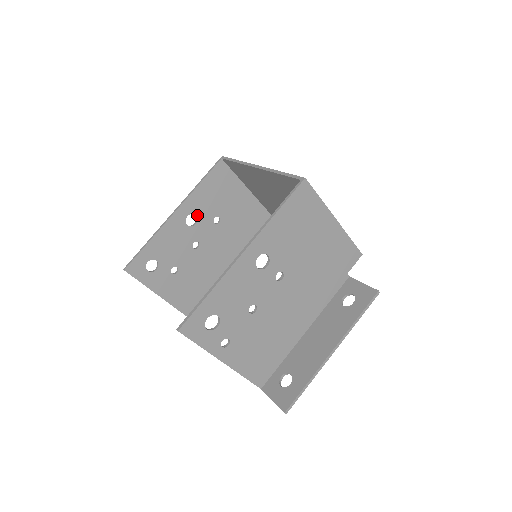
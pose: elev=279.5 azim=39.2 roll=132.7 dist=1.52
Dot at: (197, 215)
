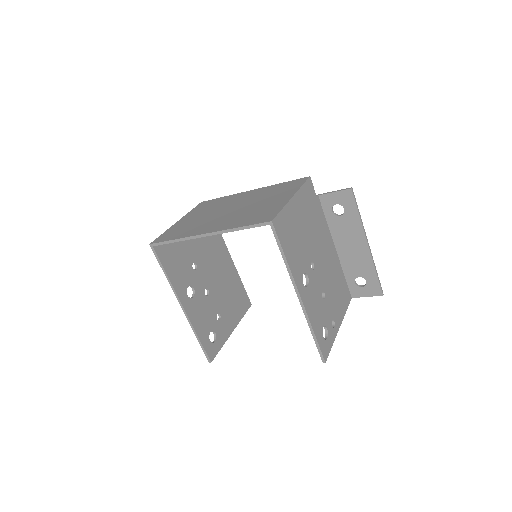
Dot at: (188, 285)
